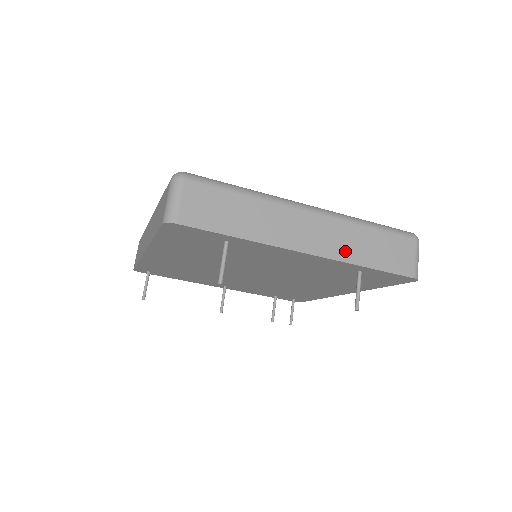
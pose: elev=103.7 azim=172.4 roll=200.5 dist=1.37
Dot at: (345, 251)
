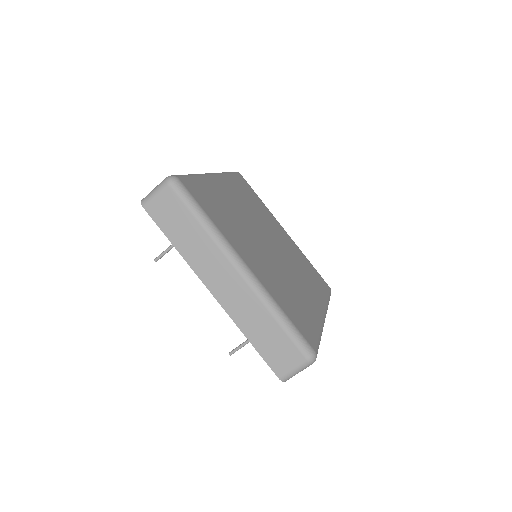
Dot at: (241, 316)
